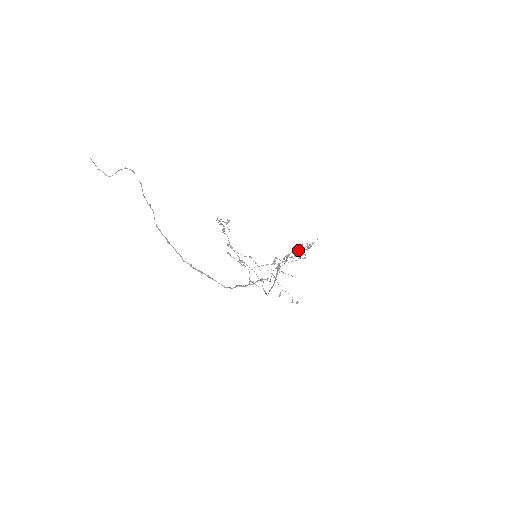
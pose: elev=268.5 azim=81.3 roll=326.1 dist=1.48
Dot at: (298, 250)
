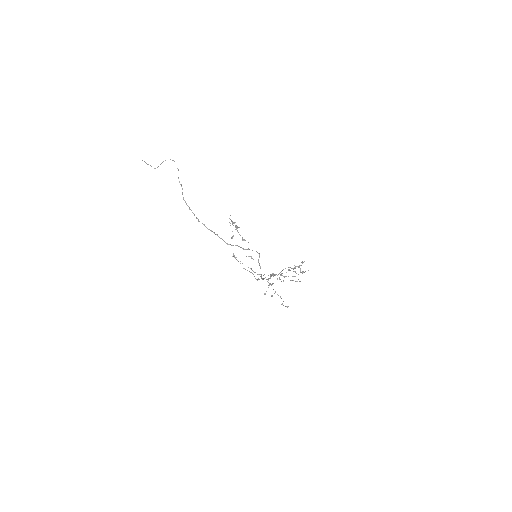
Dot at: (292, 268)
